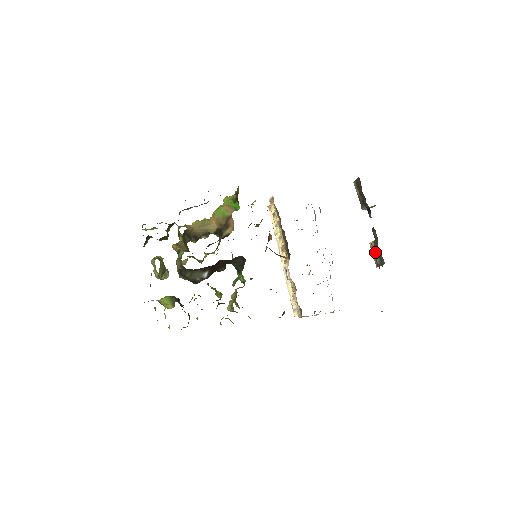
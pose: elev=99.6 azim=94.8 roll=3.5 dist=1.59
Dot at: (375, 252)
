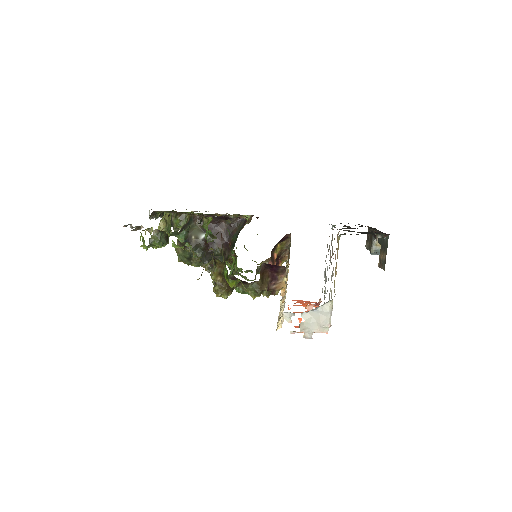
Dot at: (381, 255)
